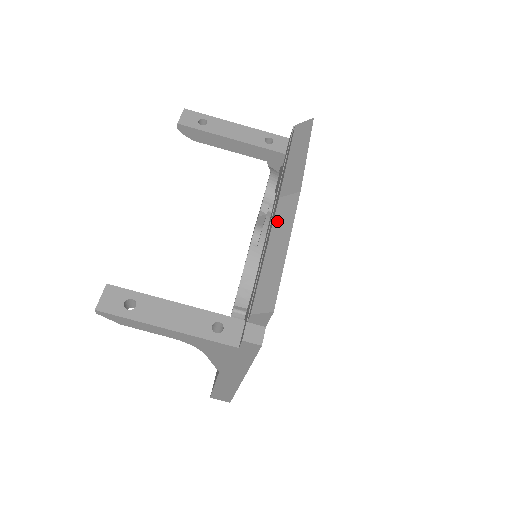
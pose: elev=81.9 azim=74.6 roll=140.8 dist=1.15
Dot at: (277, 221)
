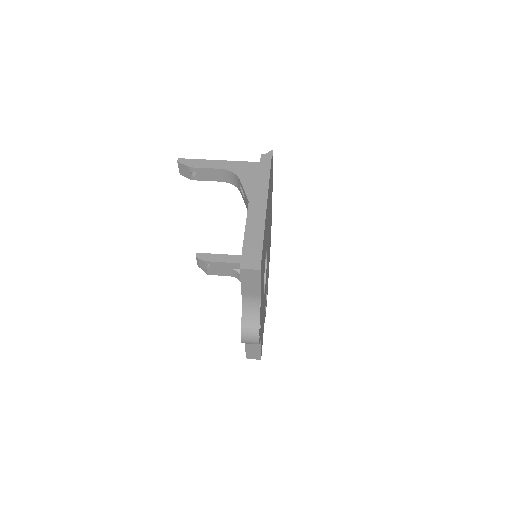
Dot at: occluded
